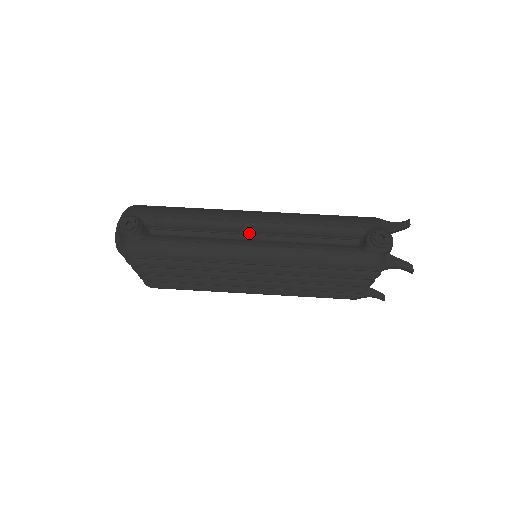
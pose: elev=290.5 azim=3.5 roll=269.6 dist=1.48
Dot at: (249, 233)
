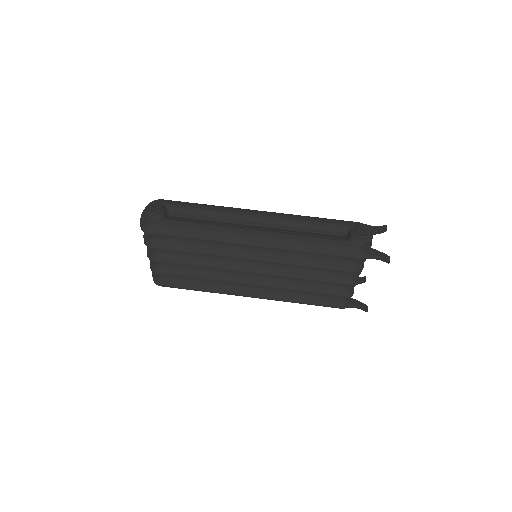
Dot at: (253, 225)
